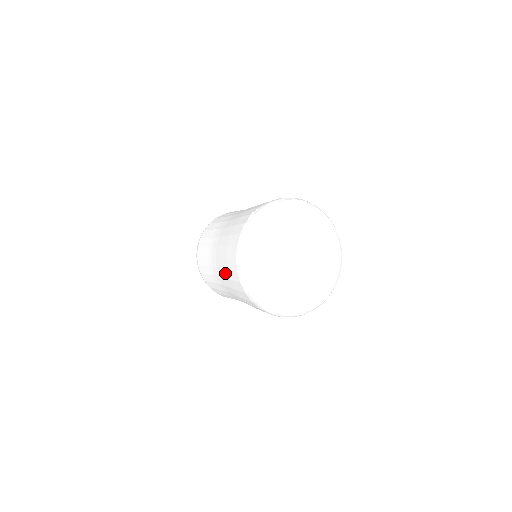
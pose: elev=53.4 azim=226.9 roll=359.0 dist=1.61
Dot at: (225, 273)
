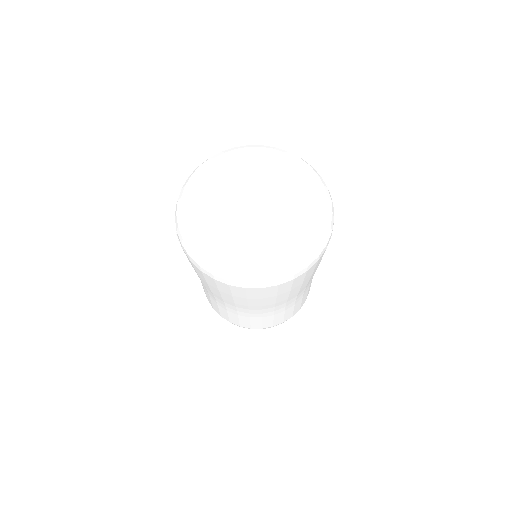
Dot at: (226, 297)
